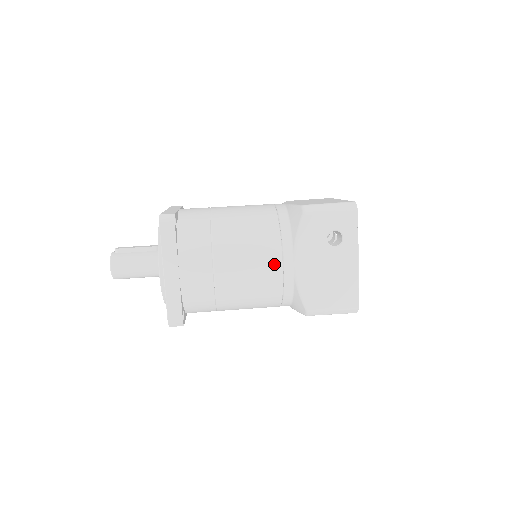
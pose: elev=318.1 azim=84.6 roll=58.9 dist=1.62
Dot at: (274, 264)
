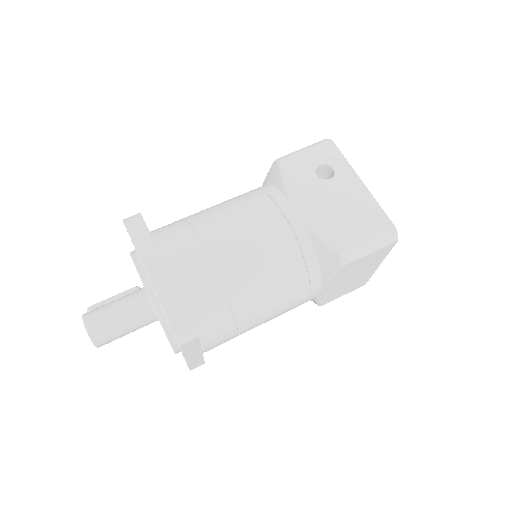
Dot at: (274, 219)
